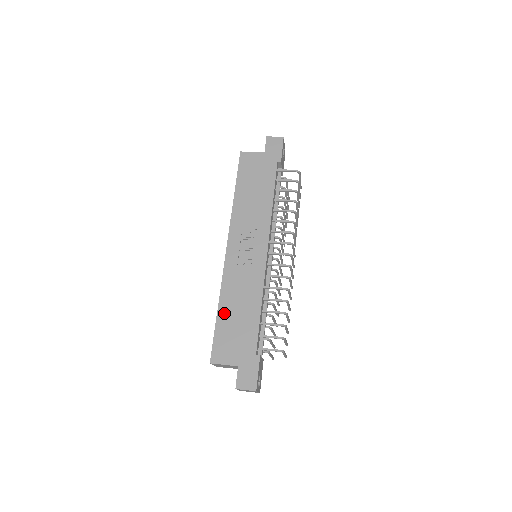
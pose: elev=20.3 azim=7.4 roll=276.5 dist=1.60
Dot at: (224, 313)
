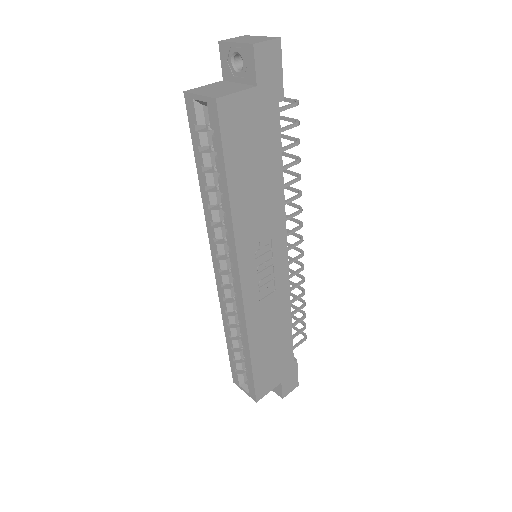
Dot at: (258, 354)
